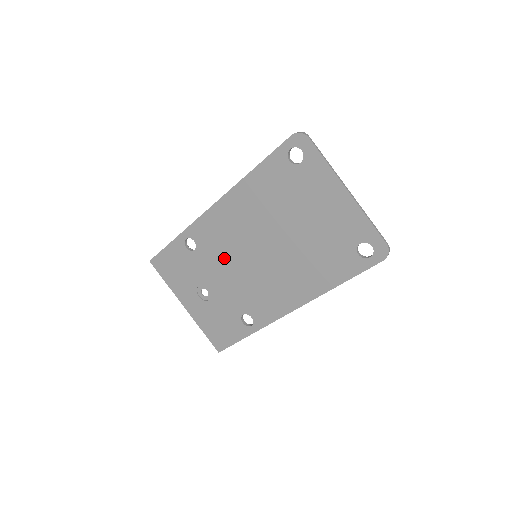
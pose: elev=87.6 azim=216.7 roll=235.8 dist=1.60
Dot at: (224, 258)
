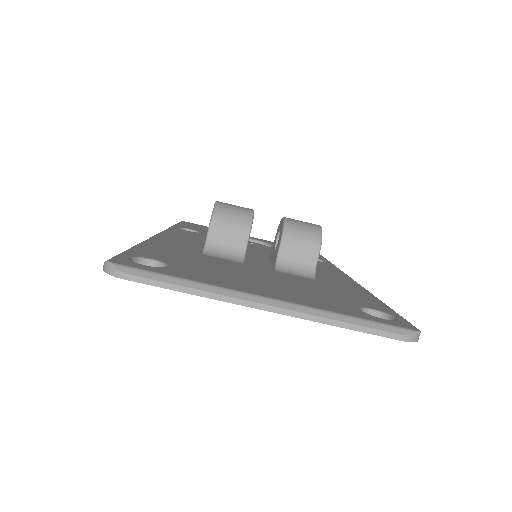
Dot at: occluded
